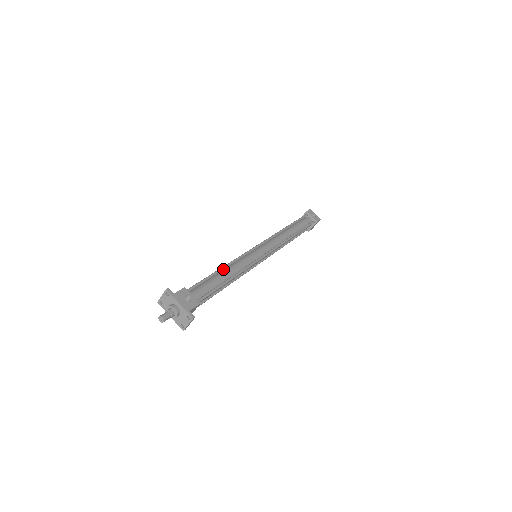
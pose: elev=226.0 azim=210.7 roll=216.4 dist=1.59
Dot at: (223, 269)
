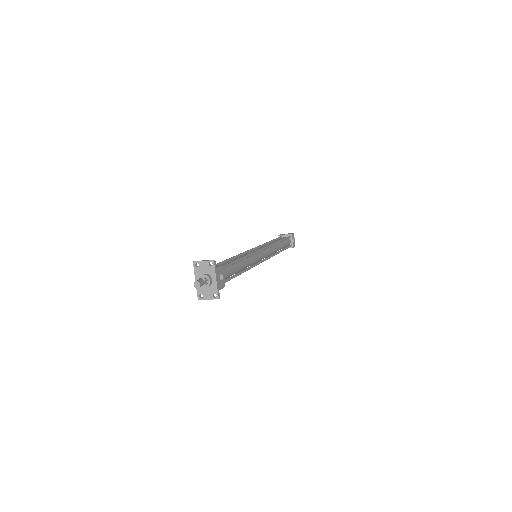
Dot at: (242, 259)
